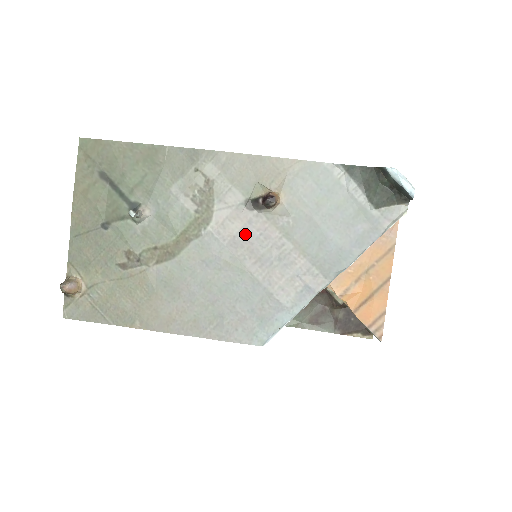
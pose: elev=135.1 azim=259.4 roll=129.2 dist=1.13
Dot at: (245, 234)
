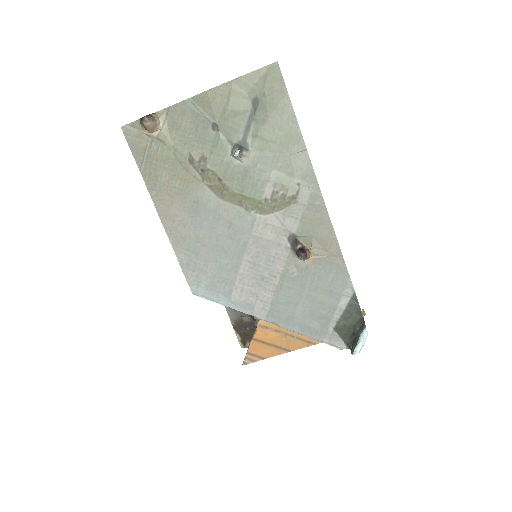
Dot at: (268, 245)
